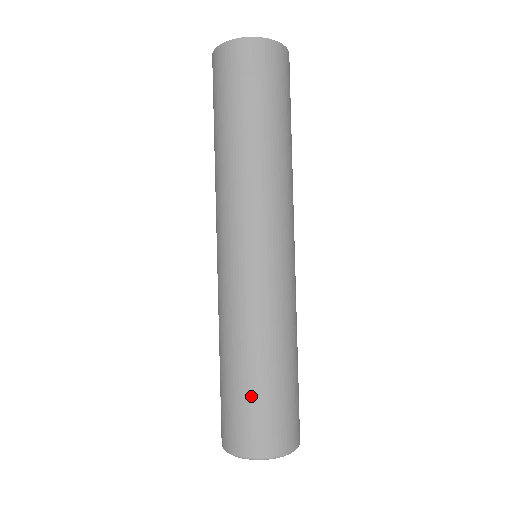
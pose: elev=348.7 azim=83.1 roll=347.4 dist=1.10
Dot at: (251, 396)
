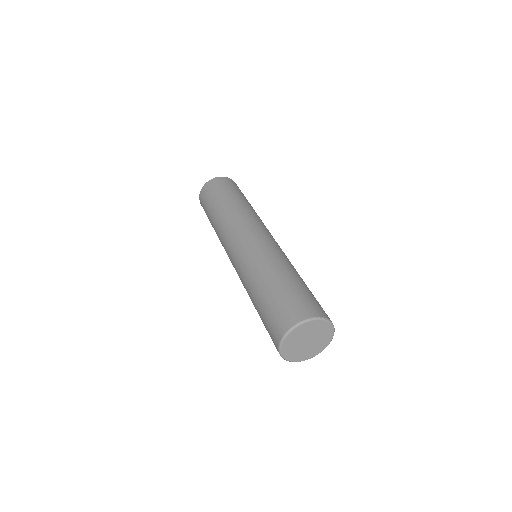
Dot at: (287, 290)
